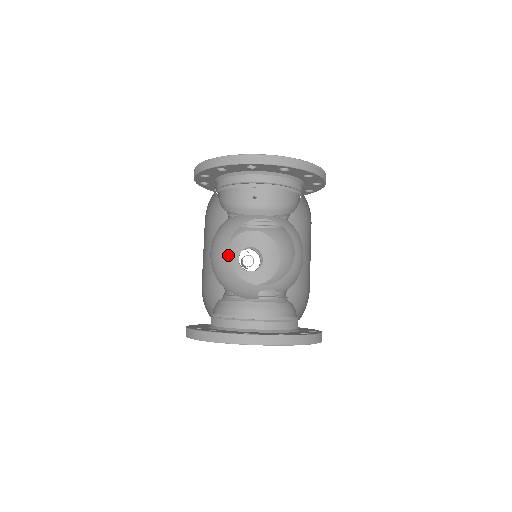
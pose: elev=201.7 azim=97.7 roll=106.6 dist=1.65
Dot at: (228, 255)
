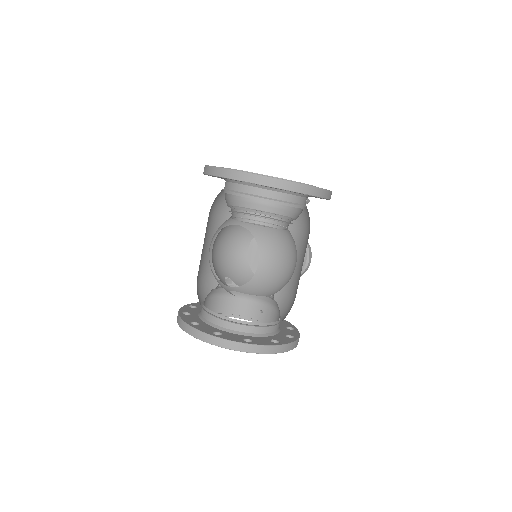
Dot at: occluded
